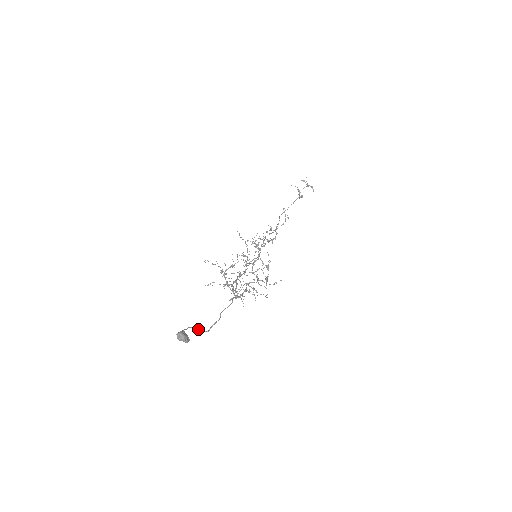
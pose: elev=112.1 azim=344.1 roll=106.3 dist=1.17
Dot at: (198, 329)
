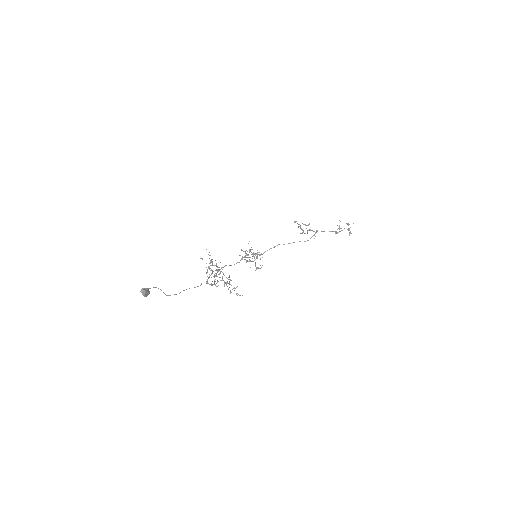
Dot at: (161, 290)
